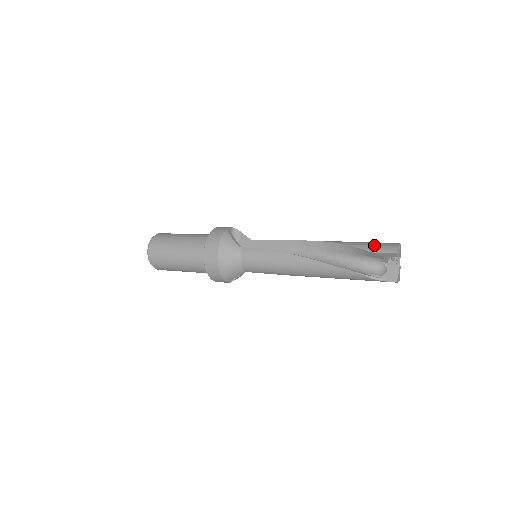
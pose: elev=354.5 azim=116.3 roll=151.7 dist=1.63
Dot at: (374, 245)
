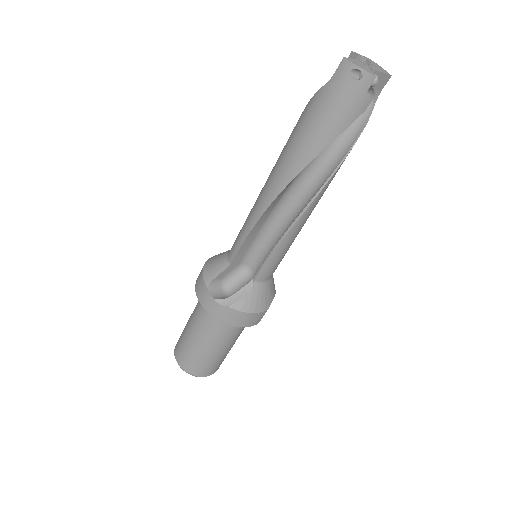
Dot at: occluded
